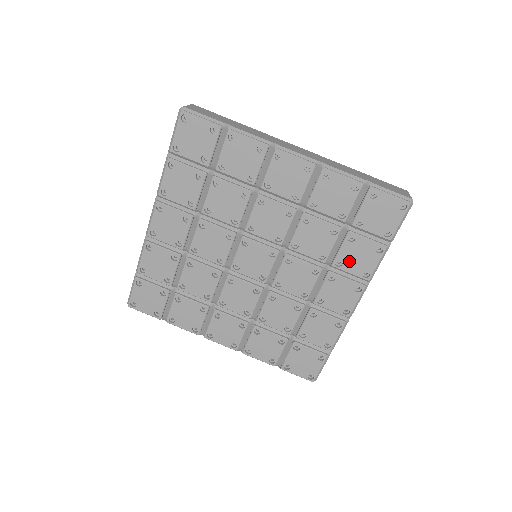
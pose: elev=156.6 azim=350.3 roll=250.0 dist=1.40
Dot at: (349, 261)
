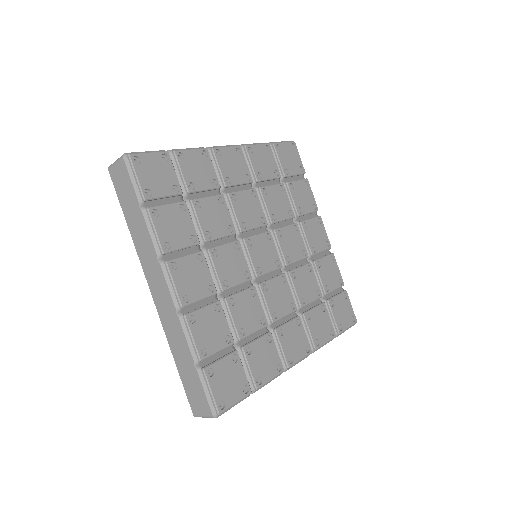
Dot at: (302, 204)
